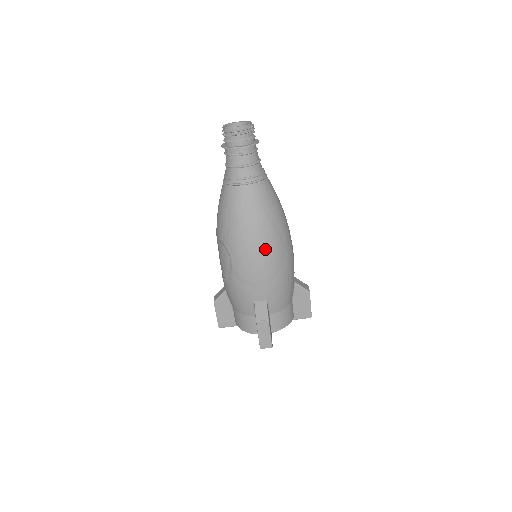
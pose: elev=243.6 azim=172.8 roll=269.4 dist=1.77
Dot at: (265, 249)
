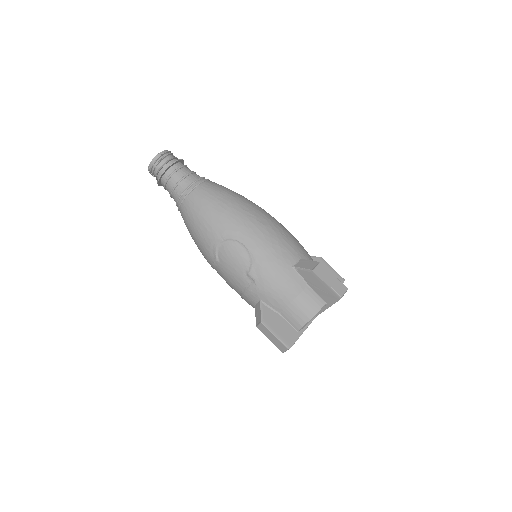
Dot at: (259, 214)
